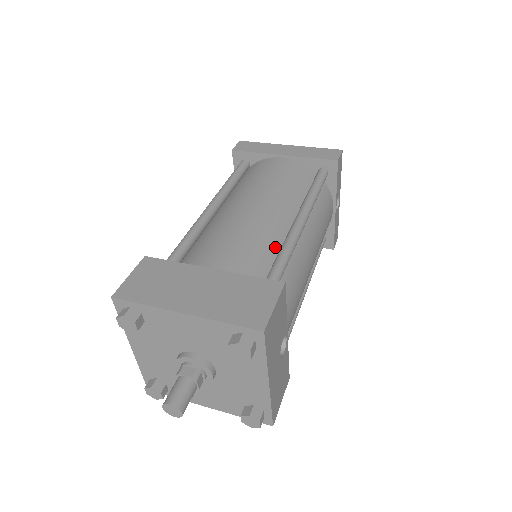
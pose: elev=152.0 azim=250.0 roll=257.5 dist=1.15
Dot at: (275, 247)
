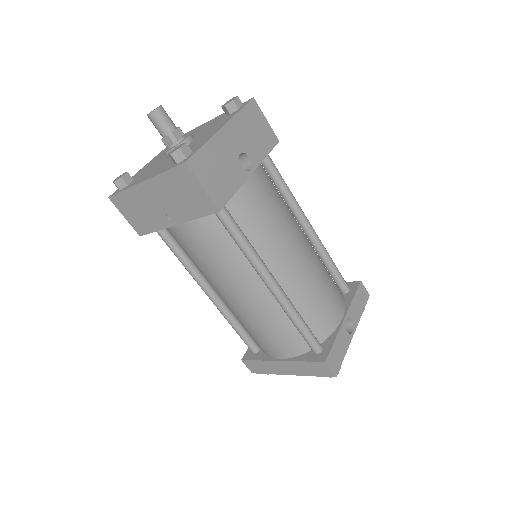
Dot at: occluded
